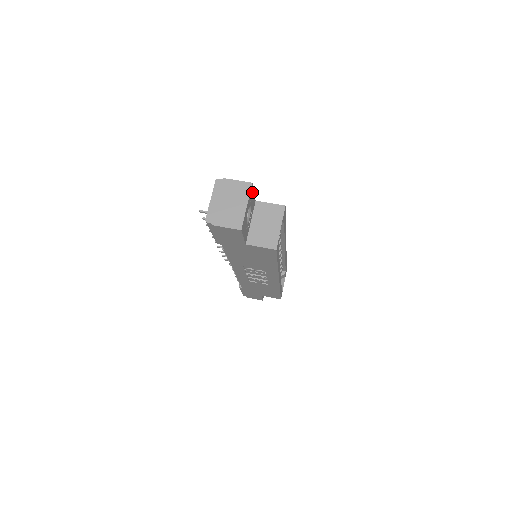
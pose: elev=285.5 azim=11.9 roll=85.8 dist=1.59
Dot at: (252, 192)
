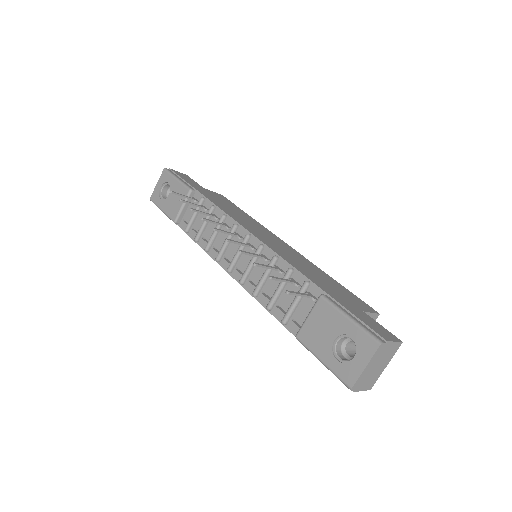
Dot at: occluded
